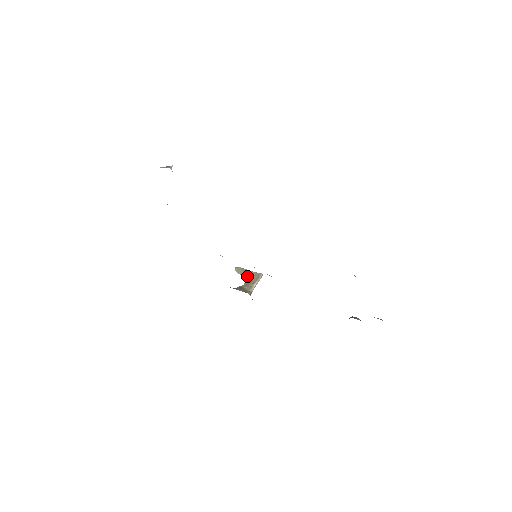
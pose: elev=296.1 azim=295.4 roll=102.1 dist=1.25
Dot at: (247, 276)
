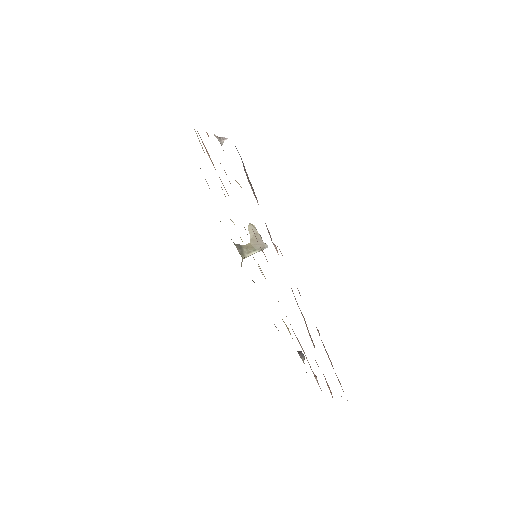
Dot at: (254, 239)
